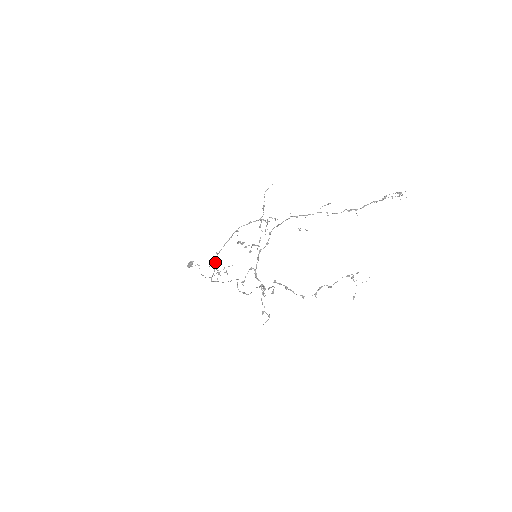
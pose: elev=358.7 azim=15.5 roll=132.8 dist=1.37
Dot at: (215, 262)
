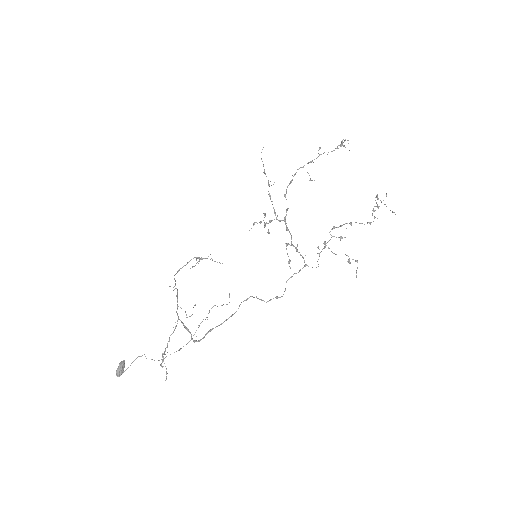
Dot at: occluded
